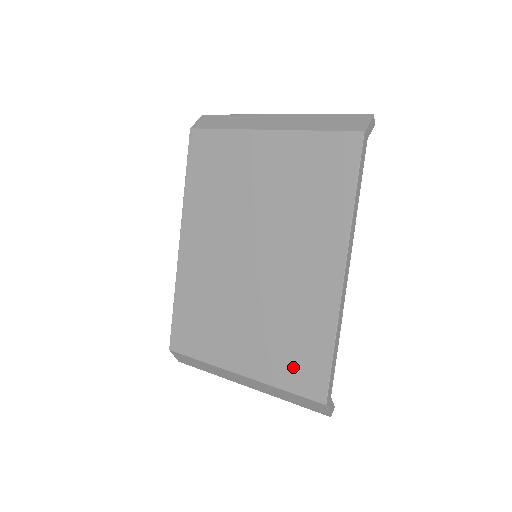
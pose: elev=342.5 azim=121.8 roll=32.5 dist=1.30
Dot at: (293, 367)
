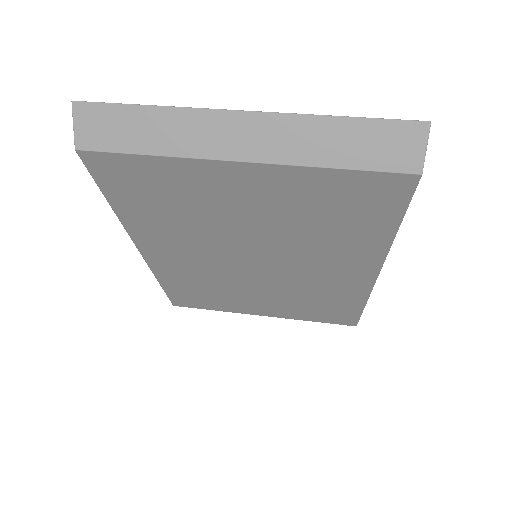
Dot at: (321, 314)
